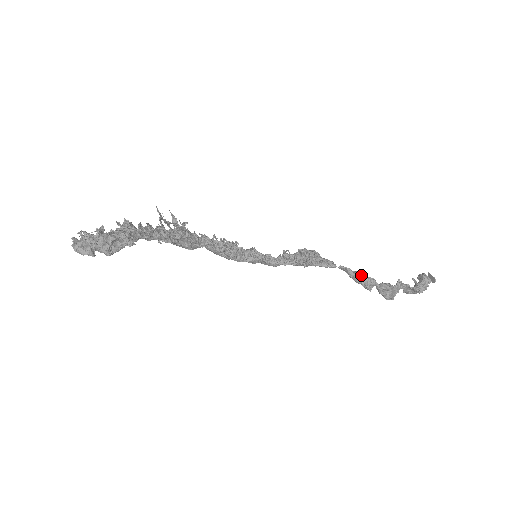
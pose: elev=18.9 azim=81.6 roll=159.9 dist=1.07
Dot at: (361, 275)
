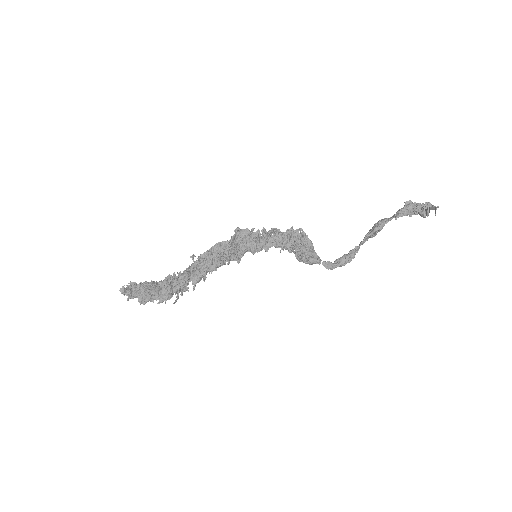
Dot at: occluded
